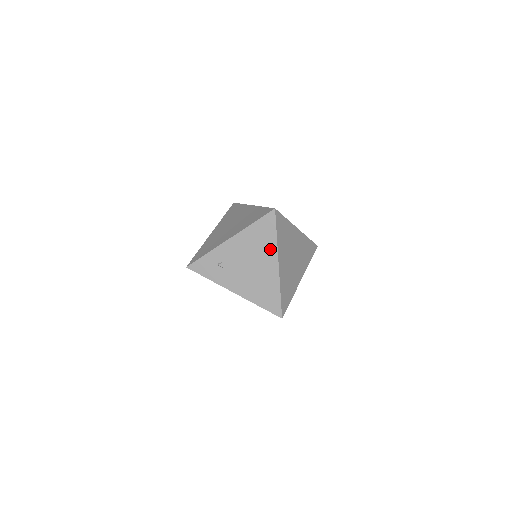
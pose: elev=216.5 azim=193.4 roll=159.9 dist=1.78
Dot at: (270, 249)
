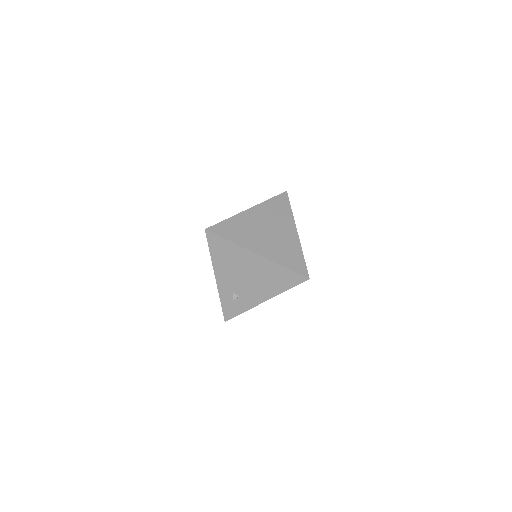
Dot at: (239, 253)
